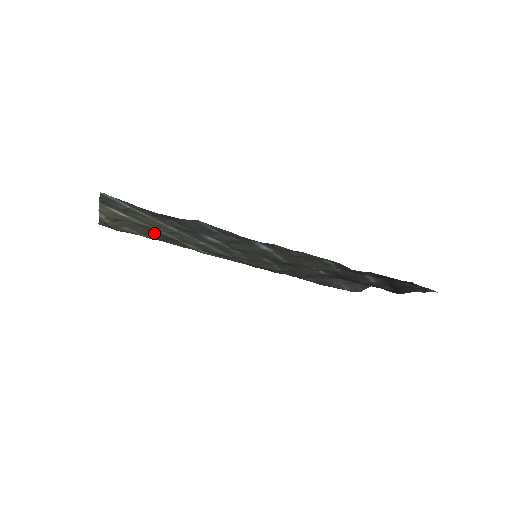
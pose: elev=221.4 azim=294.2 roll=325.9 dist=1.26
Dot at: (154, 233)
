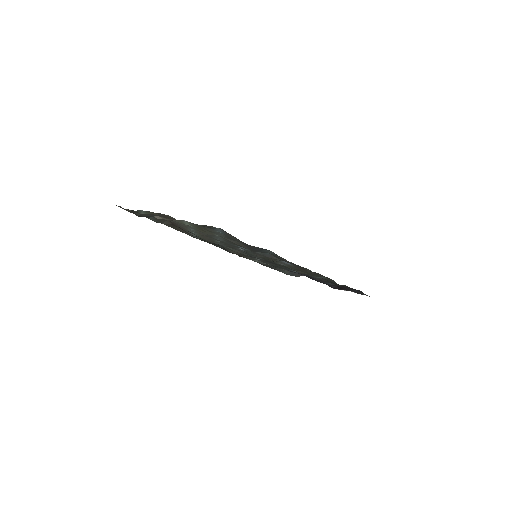
Dot at: (168, 221)
